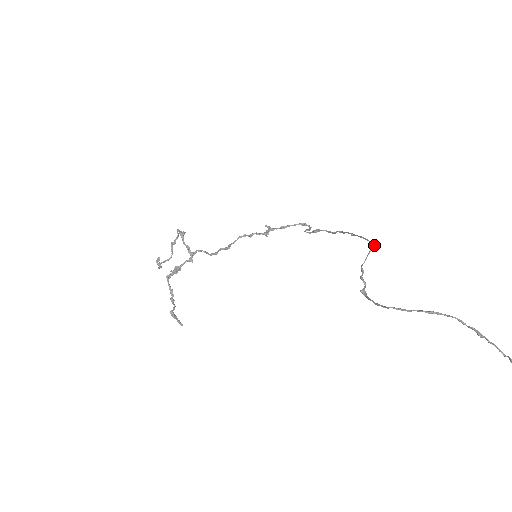
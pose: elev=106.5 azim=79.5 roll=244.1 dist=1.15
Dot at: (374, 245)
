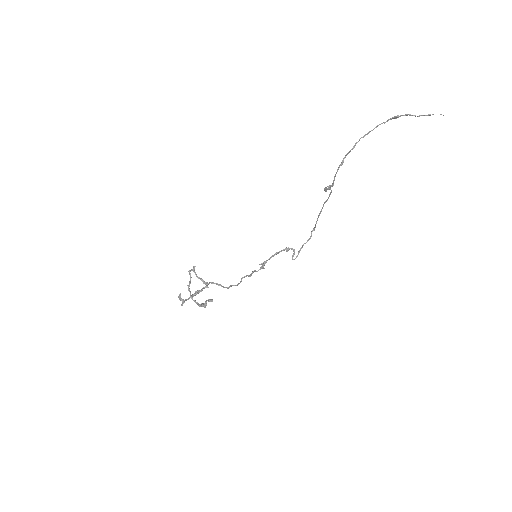
Dot at: (331, 192)
